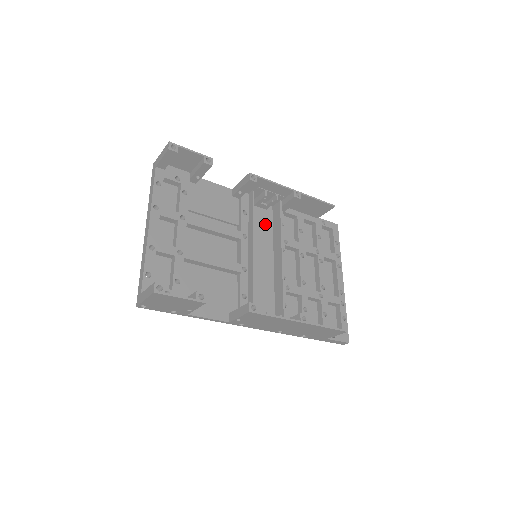
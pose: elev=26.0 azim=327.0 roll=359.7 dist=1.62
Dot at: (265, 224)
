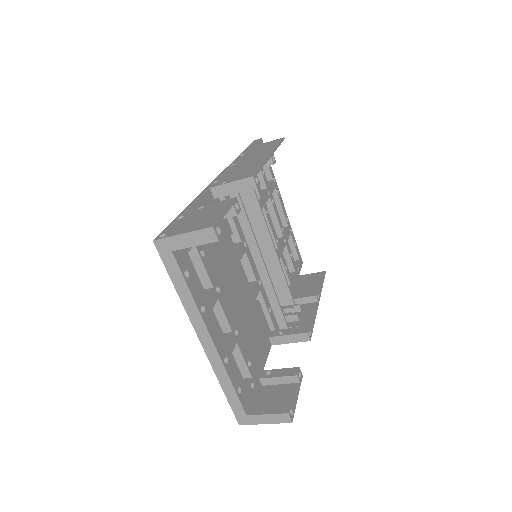
Dot at: occluded
